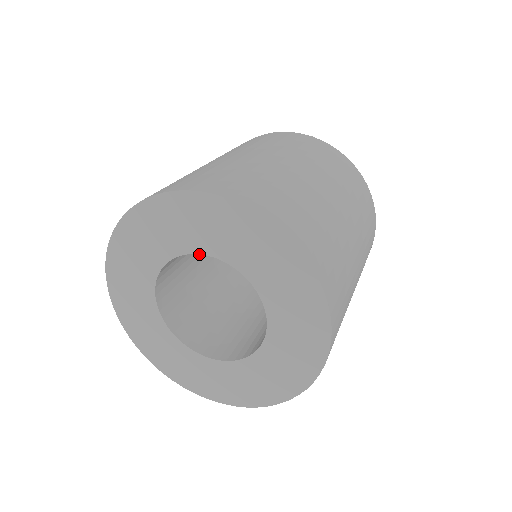
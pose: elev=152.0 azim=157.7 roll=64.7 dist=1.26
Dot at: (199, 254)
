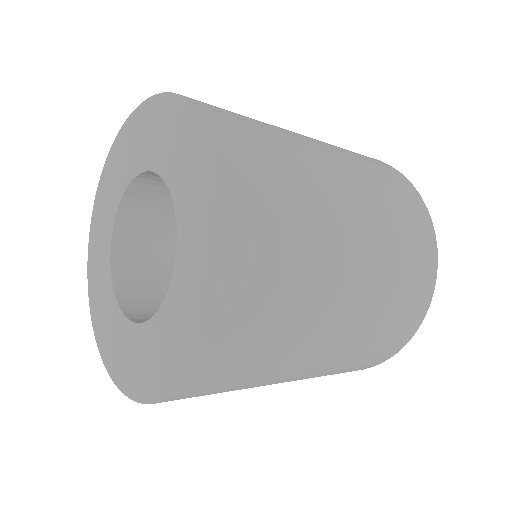
Dot at: occluded
